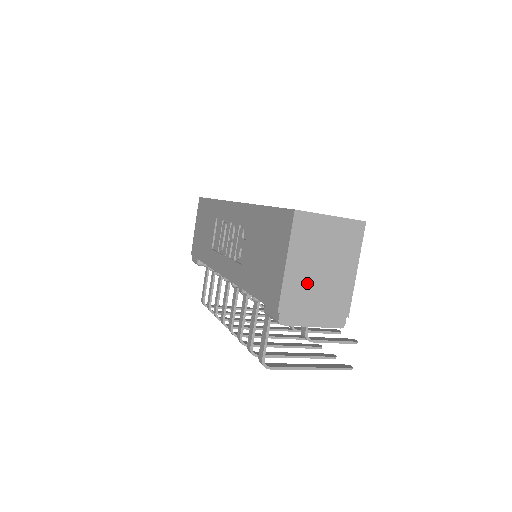
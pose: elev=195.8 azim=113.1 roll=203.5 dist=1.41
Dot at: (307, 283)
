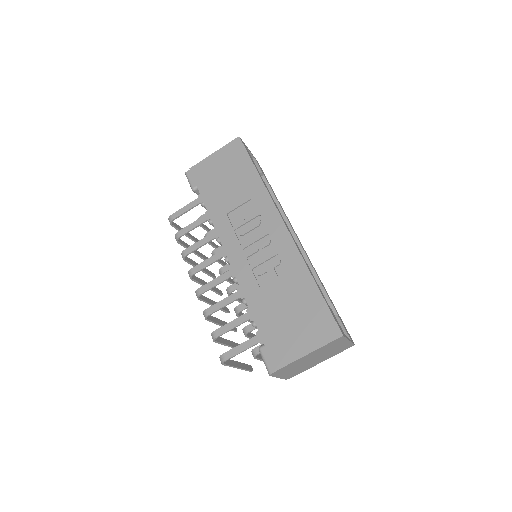
Dot at: (302, 362)
